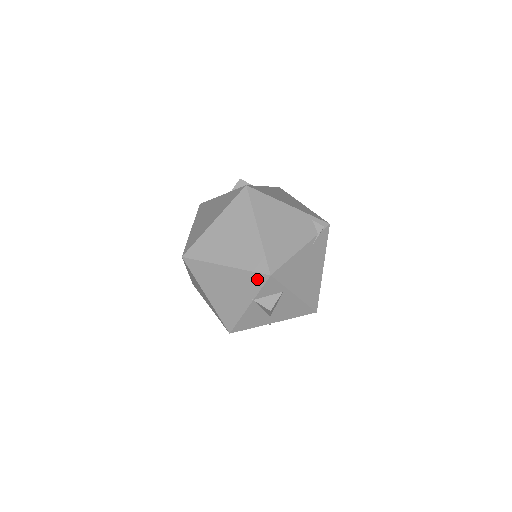
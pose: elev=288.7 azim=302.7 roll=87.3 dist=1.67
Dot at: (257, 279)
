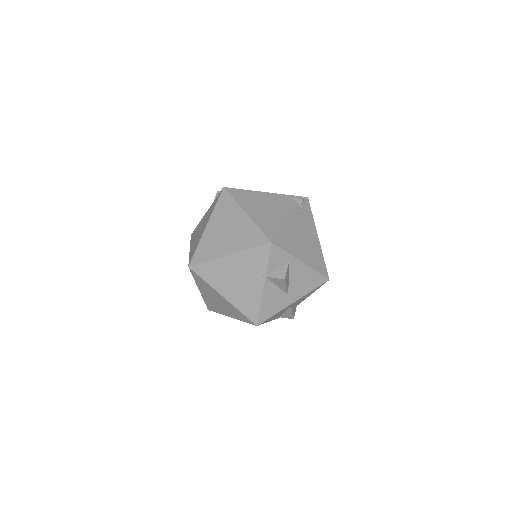
Dot at: (261, 253)
